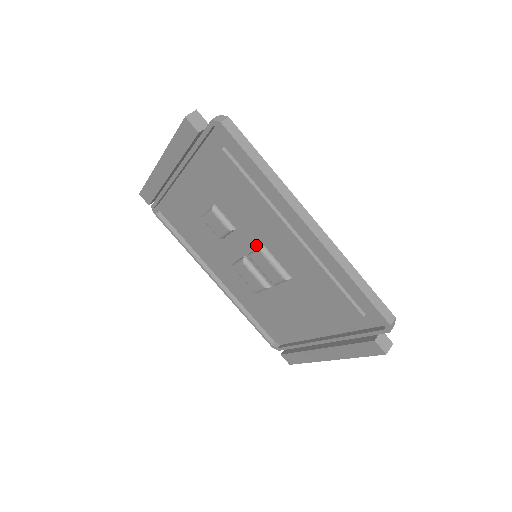
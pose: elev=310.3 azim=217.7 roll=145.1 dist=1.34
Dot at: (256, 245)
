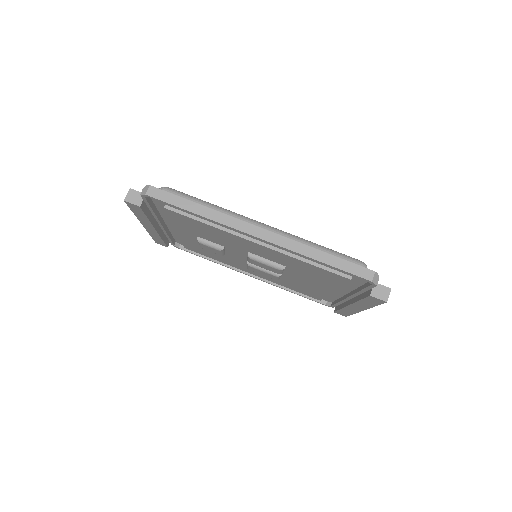
Dot at: (245, 253)
